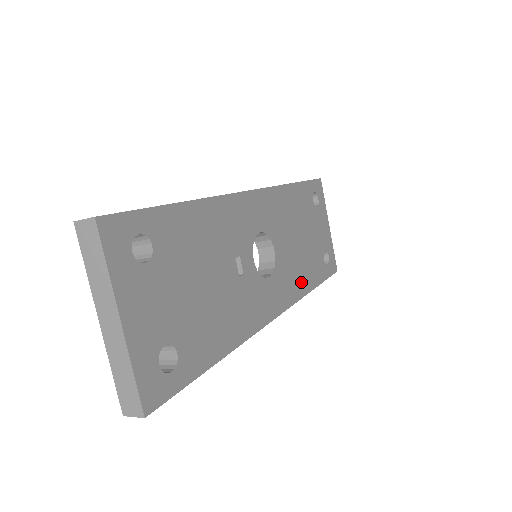
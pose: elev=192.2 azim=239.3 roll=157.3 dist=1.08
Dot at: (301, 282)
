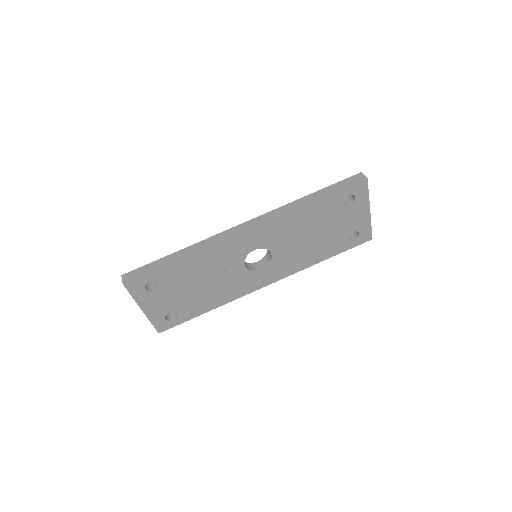
Dot at: (305, 261)
